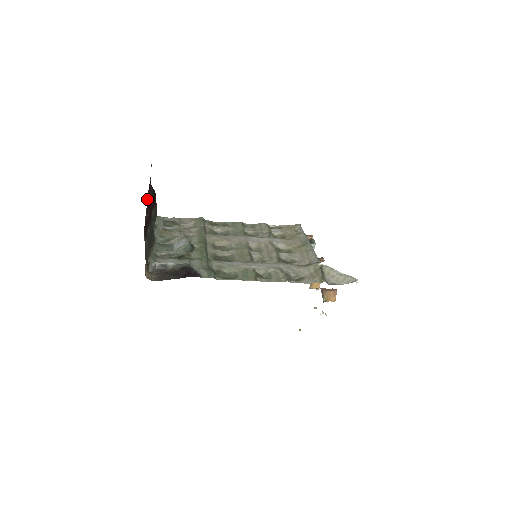
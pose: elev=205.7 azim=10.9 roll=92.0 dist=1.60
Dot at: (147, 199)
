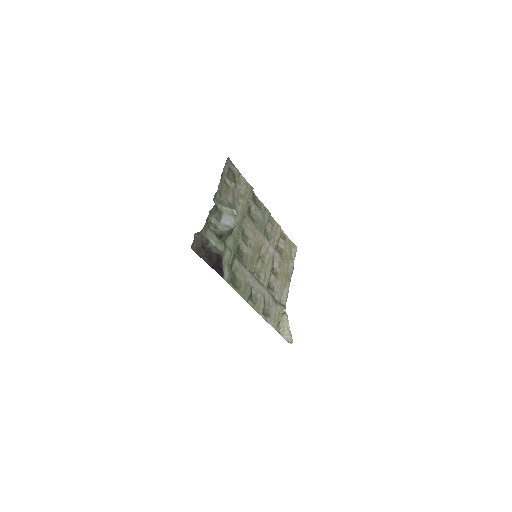
Dot at: occluded
